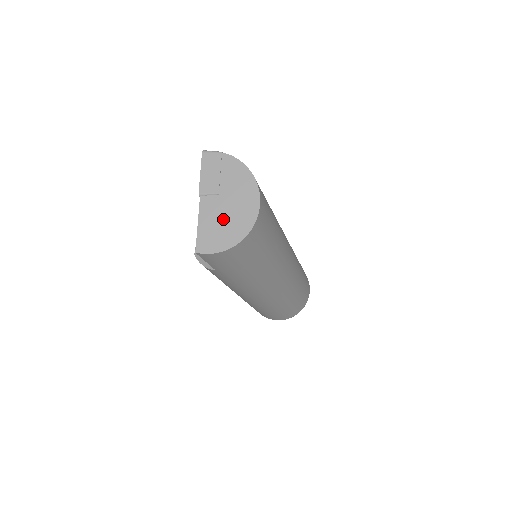
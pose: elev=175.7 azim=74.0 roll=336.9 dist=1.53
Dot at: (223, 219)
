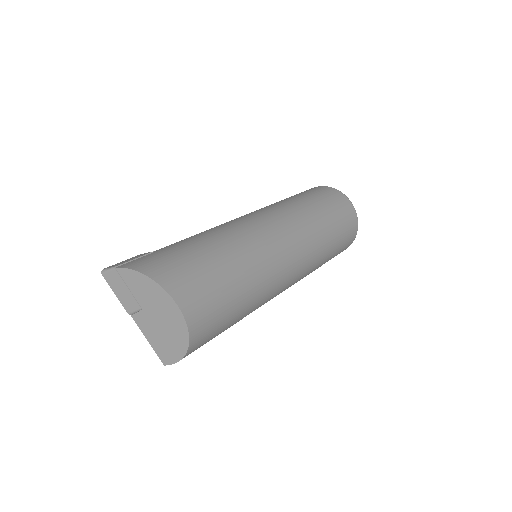
Dot at: (161, 331)
